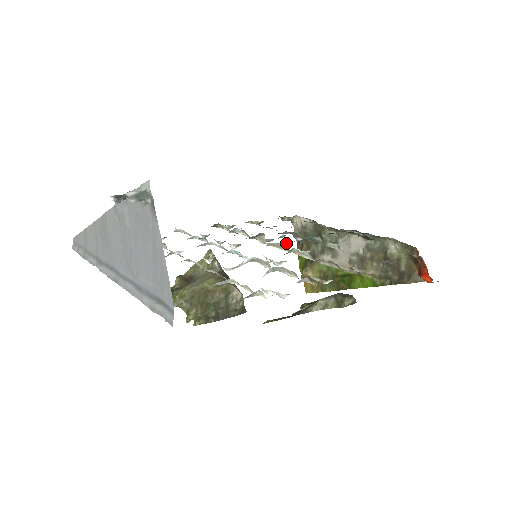
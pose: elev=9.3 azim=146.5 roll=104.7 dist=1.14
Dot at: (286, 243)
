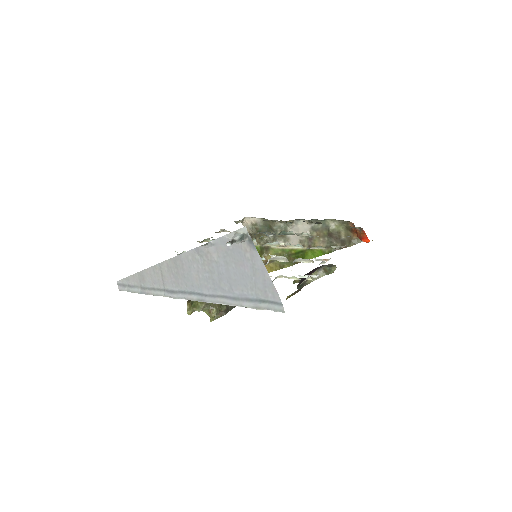
Dot at: (277, 241)
